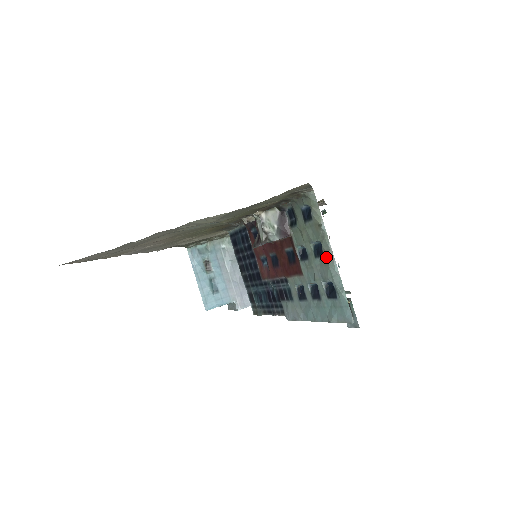
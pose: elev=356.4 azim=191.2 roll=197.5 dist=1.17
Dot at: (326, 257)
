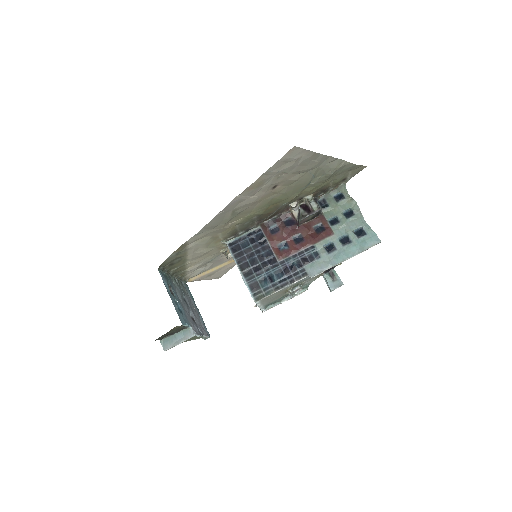
Dot at: (357, 214)
